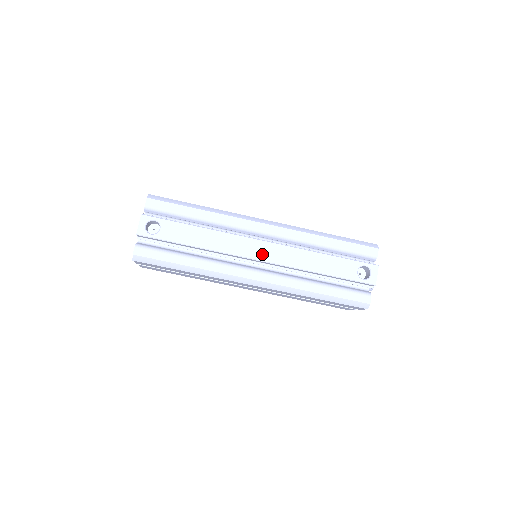
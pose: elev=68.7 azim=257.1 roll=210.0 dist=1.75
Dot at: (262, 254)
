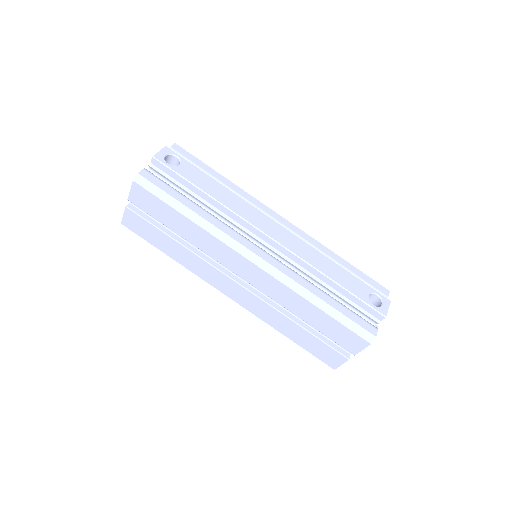
Dot at: (275, 234)
